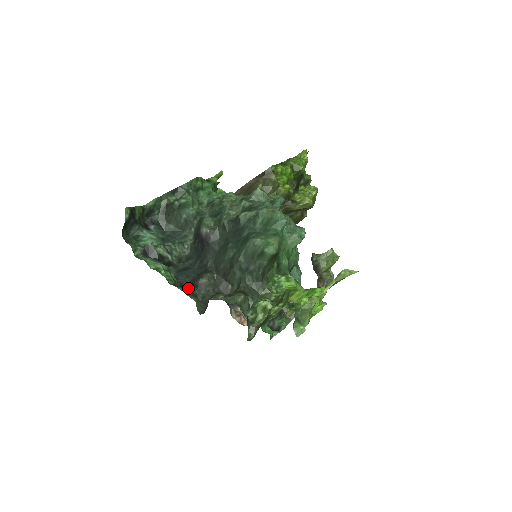
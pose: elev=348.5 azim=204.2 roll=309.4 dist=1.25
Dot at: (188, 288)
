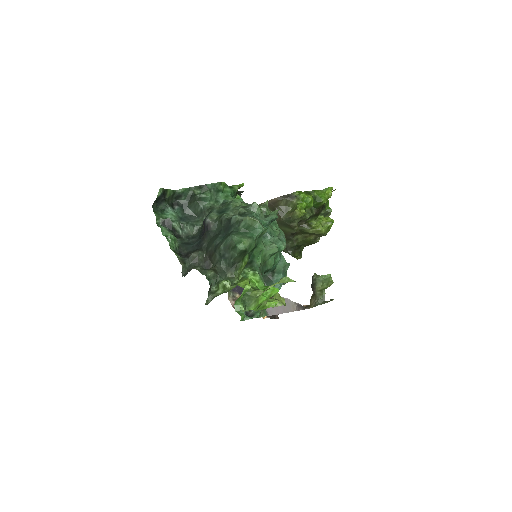
Dot at: (183, 256)
